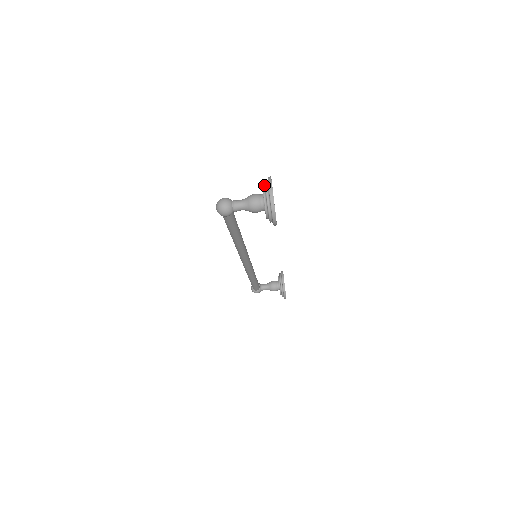
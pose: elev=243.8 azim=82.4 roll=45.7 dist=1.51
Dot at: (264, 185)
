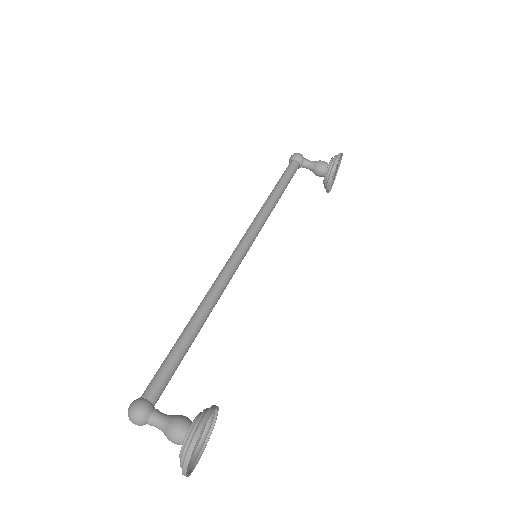
Dot at: occluded
